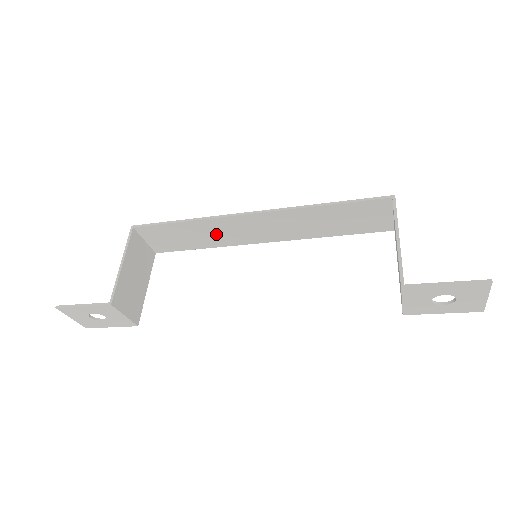
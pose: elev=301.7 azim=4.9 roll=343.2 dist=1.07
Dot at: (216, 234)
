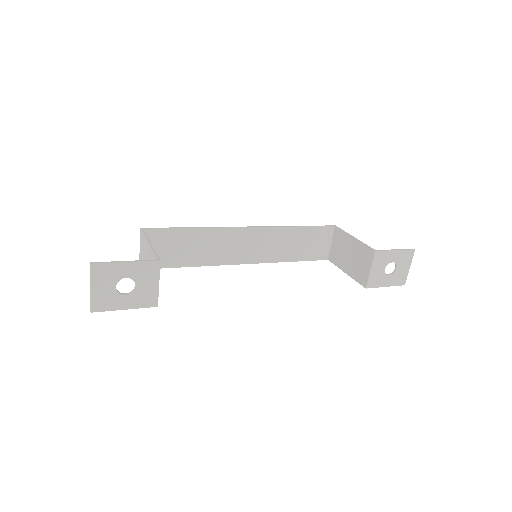
Dot at: (211, 248)
